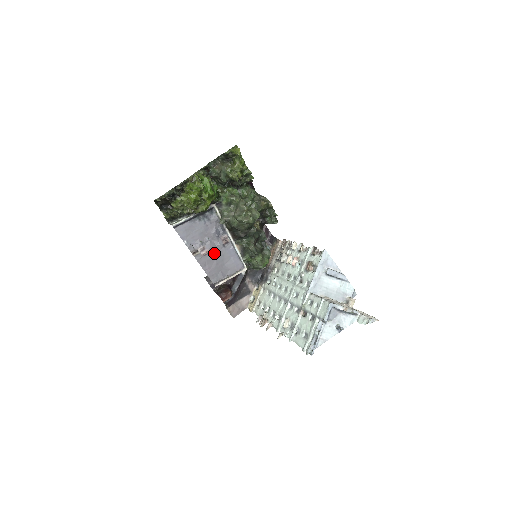
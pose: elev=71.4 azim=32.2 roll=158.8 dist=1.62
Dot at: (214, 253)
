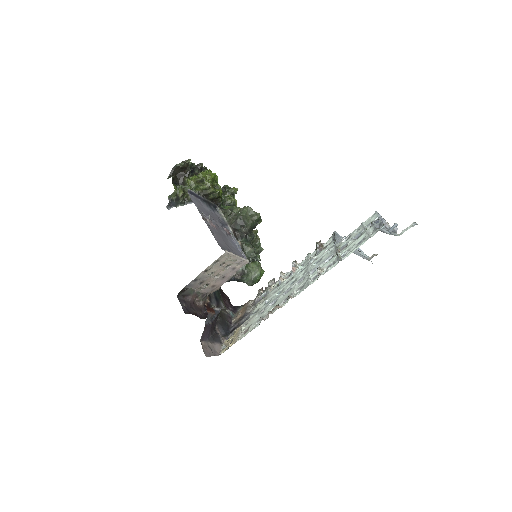
Dot at: (220, 232)
